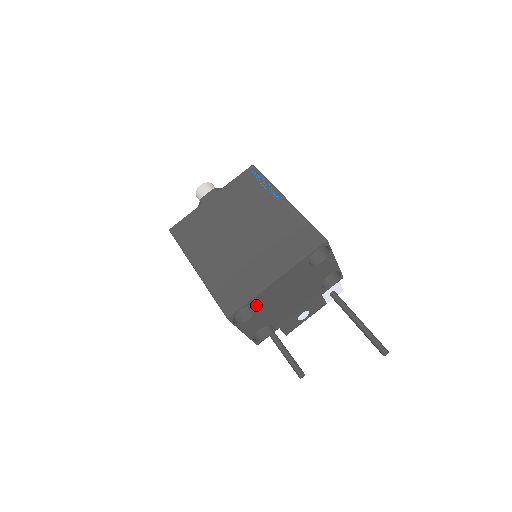
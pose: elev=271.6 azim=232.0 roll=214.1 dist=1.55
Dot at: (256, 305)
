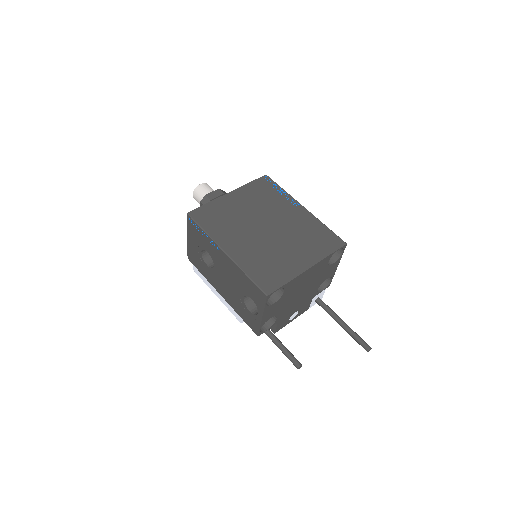
Dot at: (286, 290)
